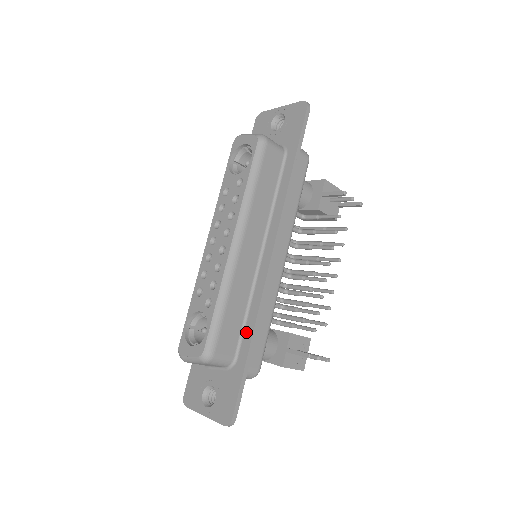
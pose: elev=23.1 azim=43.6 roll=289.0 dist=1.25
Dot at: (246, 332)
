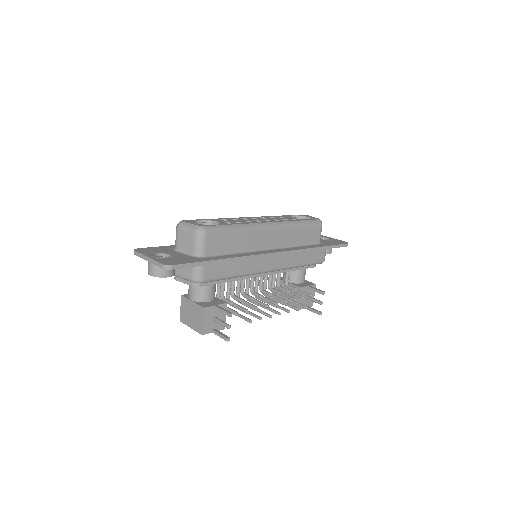
Dot at: (225, 256)
